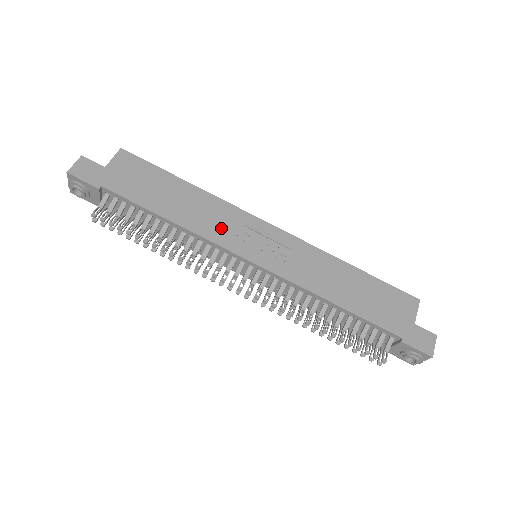
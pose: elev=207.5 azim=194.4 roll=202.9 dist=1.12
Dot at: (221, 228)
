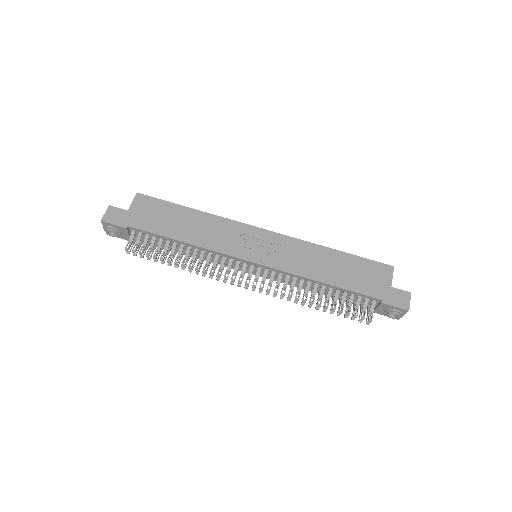
Dot at: (224, 240)
